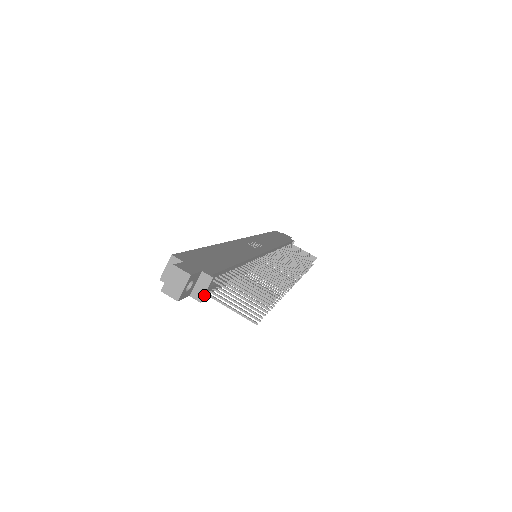
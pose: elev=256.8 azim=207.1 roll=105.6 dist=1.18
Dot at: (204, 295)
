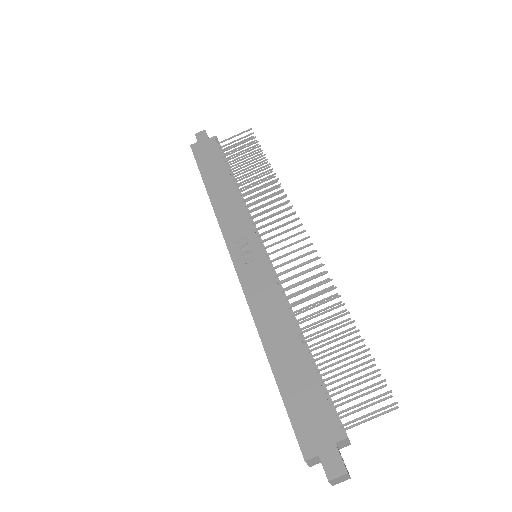
Dot at: (349, 442)
